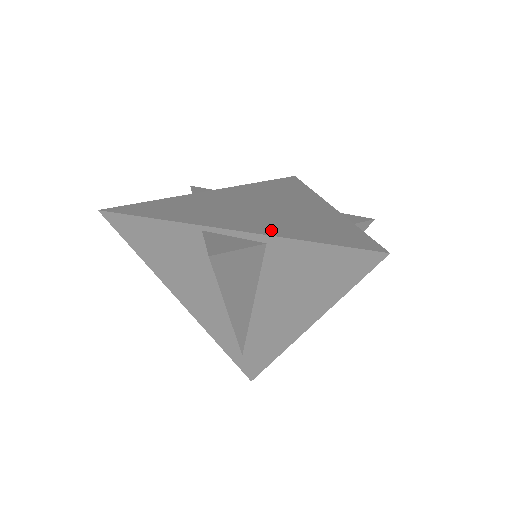
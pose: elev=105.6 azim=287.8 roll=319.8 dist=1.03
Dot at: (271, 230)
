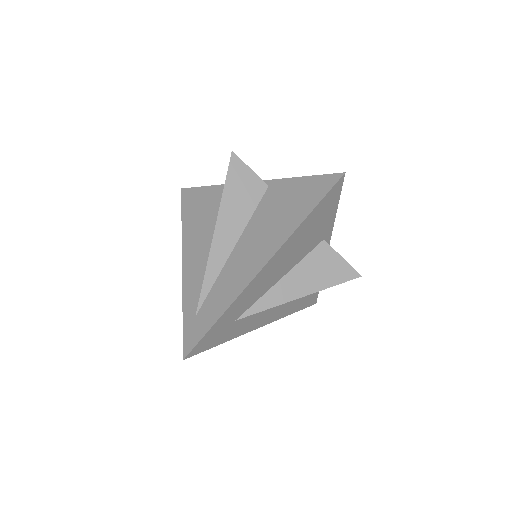
Dot at: occluded
